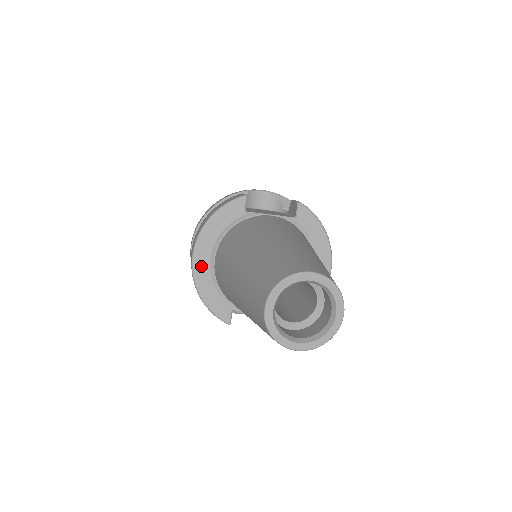
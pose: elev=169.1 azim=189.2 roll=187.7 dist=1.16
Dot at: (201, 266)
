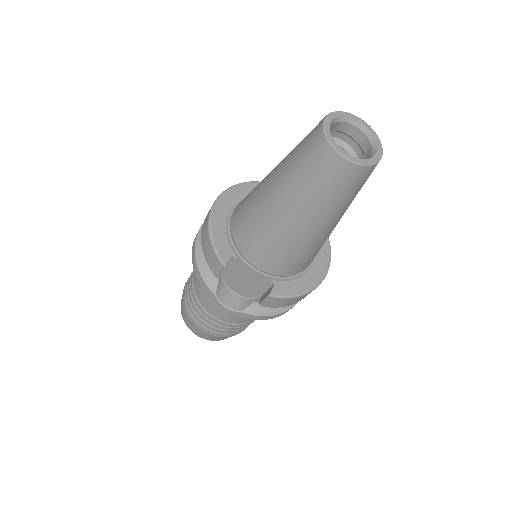
Dot at: (221, 208)
